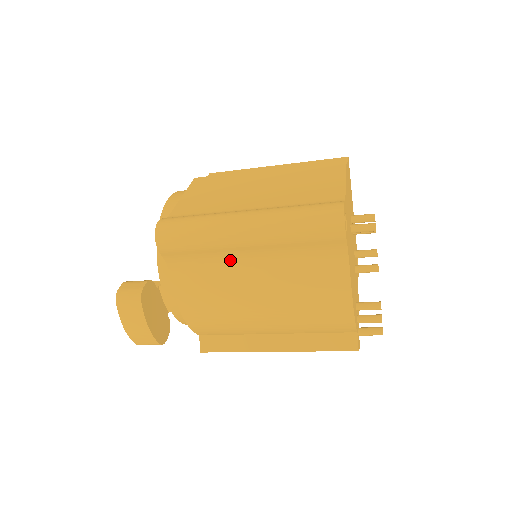
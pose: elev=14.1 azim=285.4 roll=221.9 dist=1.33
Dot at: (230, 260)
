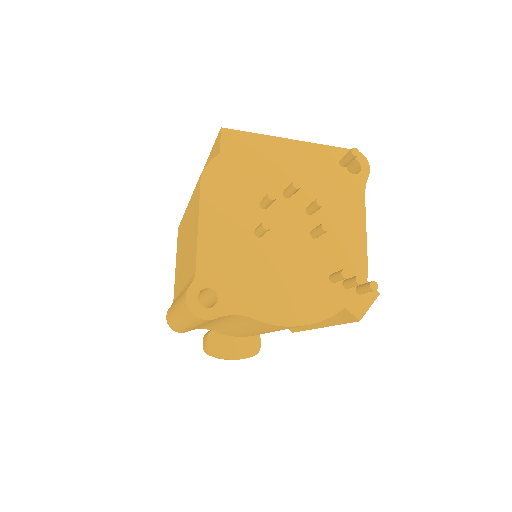
Dot at: occluded
